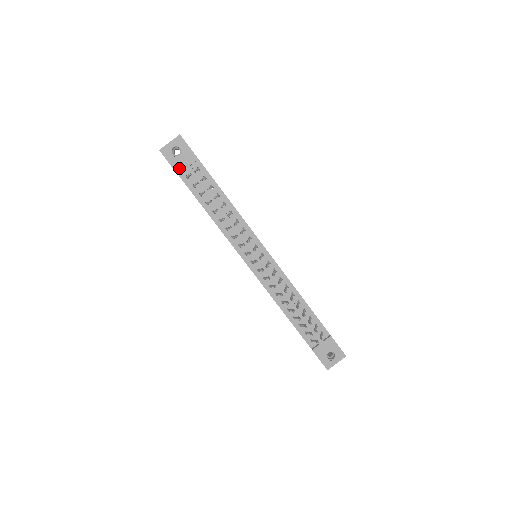
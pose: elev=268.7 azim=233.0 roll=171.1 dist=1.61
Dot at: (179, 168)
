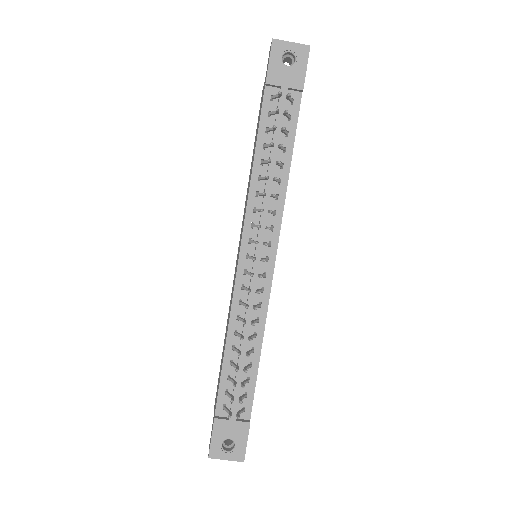
Dot at: (274, 78)
